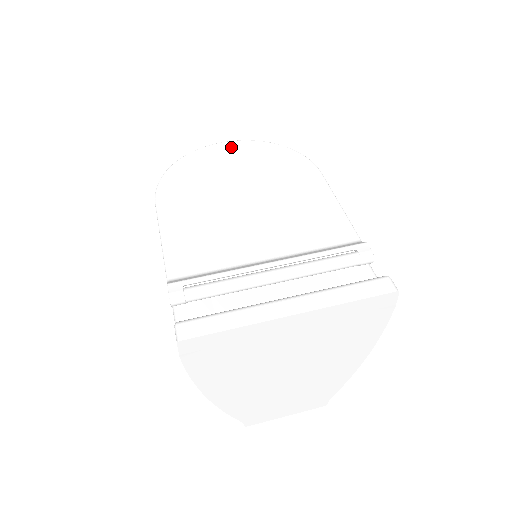
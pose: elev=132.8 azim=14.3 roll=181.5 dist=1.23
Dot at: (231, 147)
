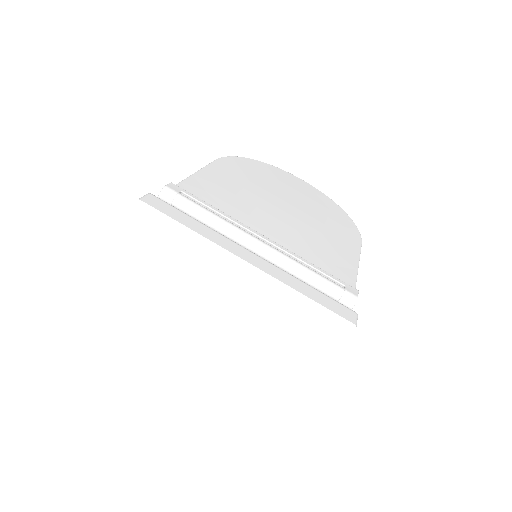
Dot at: (305, 185)
